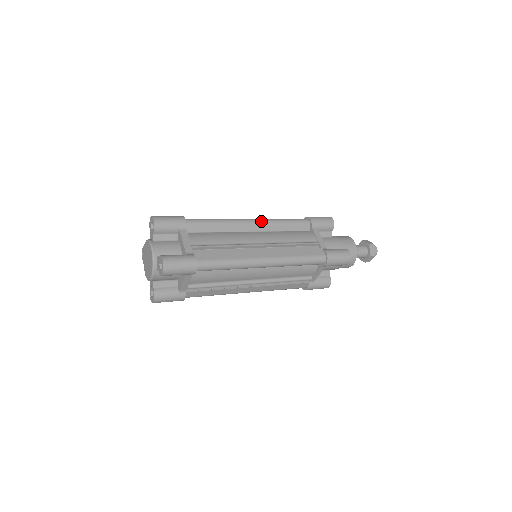
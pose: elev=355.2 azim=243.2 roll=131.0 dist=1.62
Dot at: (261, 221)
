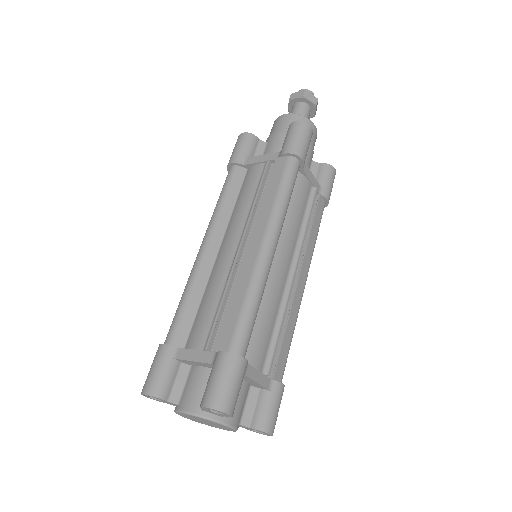
Dot at: (279, 234)
